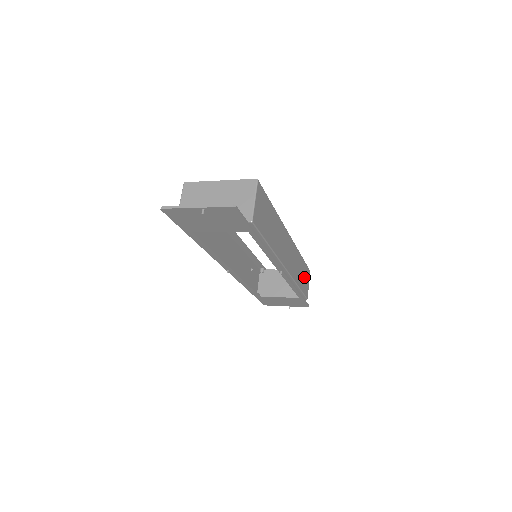
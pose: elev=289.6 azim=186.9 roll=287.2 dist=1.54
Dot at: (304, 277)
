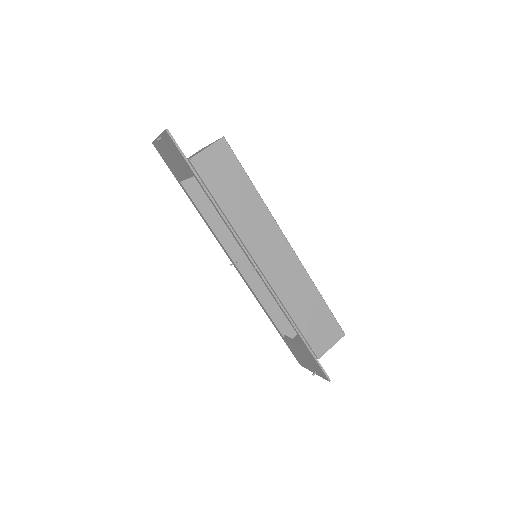
Dot at: (319, 324)
